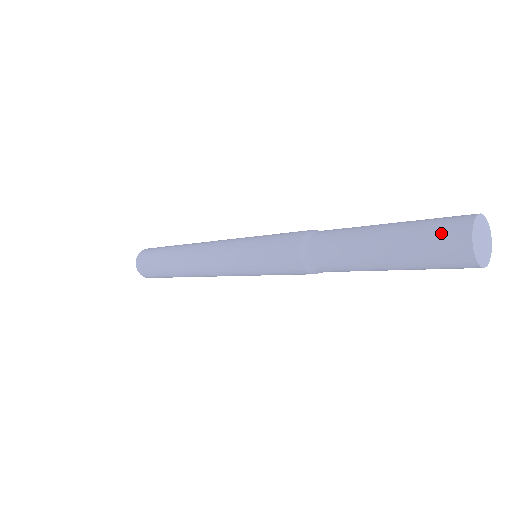
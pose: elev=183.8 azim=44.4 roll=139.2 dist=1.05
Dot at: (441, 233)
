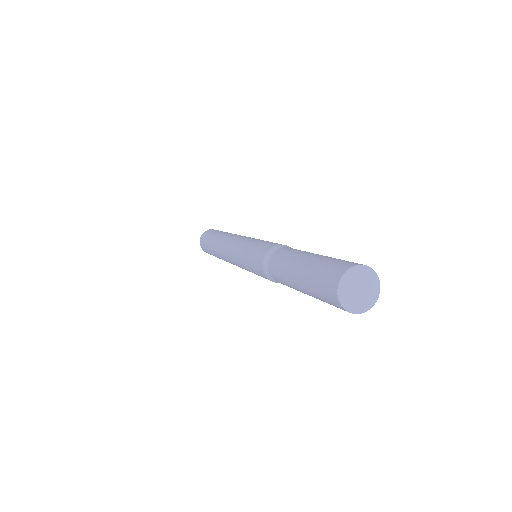
Dot at: (324, 293)
